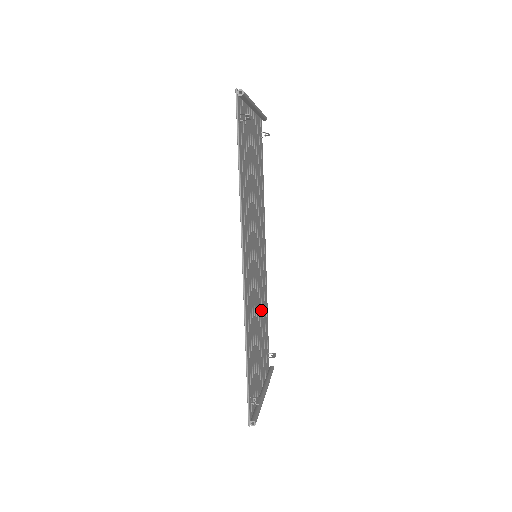
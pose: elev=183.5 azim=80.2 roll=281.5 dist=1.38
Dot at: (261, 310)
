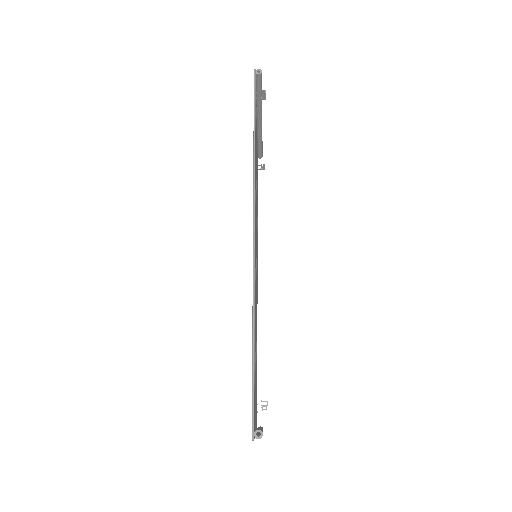
Dot at: occluded
